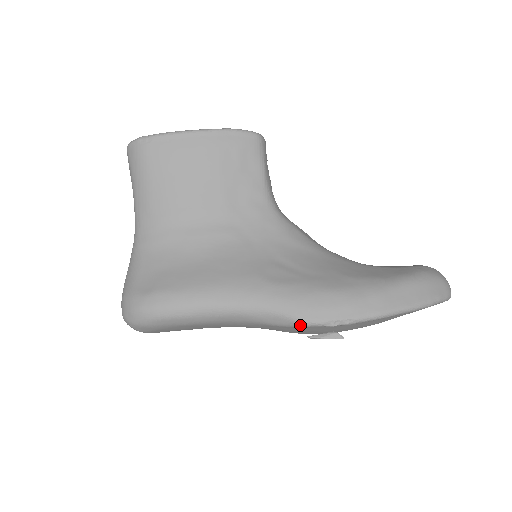
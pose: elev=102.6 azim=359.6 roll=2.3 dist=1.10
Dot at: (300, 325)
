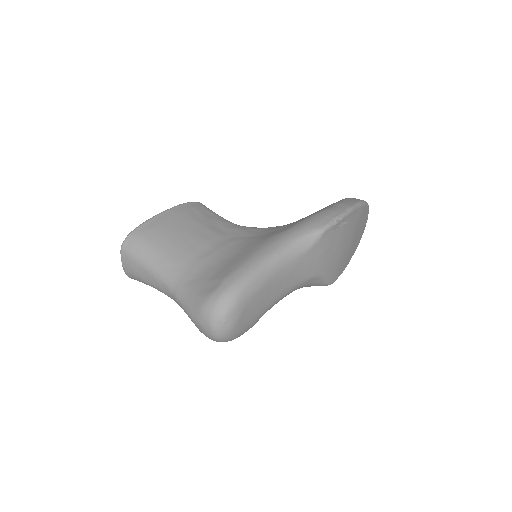
Dot at: (322, 232)
